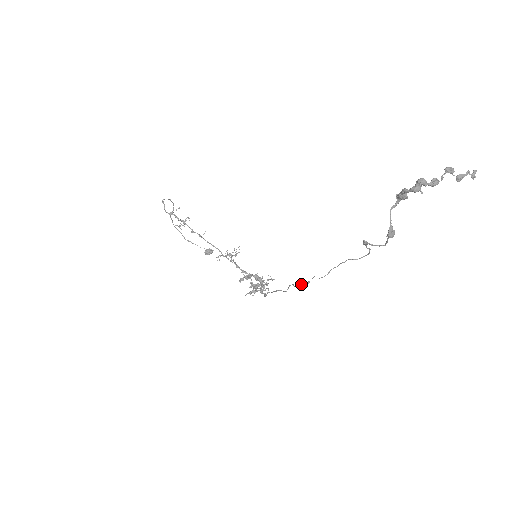
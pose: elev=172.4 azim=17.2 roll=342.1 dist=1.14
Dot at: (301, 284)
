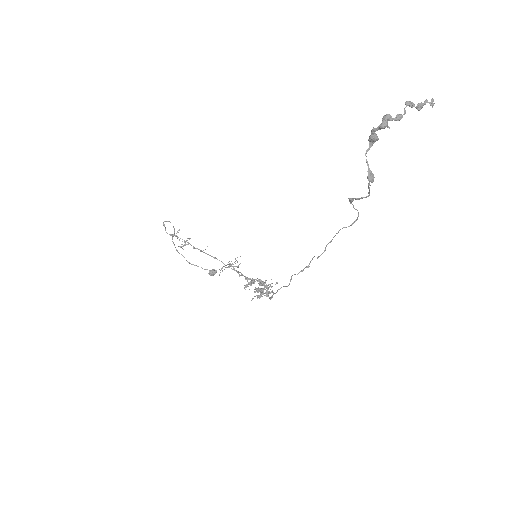
Dot at: (302, 270)
